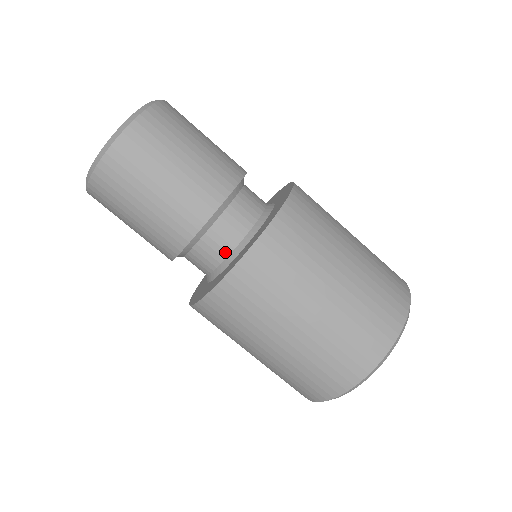
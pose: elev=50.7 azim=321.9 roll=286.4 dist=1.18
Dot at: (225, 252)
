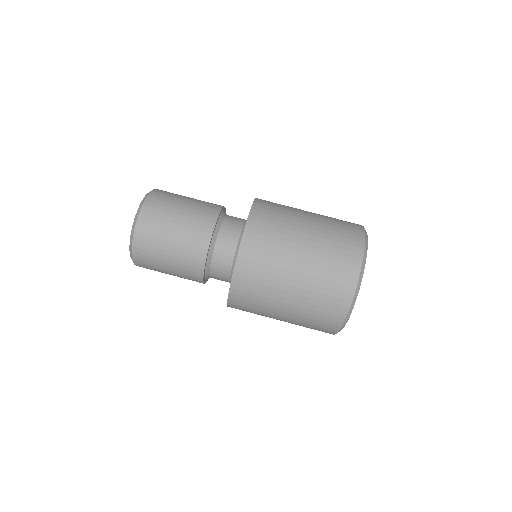
Dot at: (226, 279)
